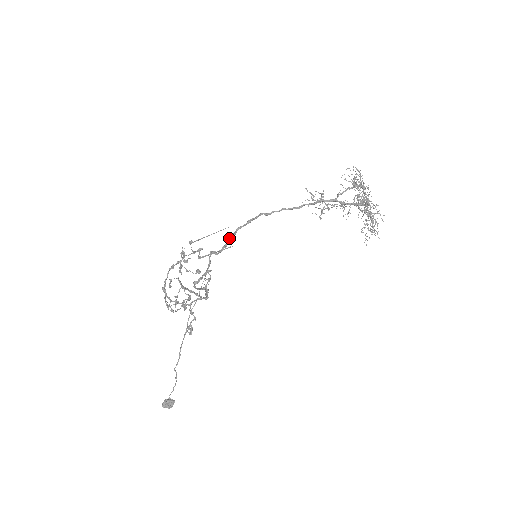
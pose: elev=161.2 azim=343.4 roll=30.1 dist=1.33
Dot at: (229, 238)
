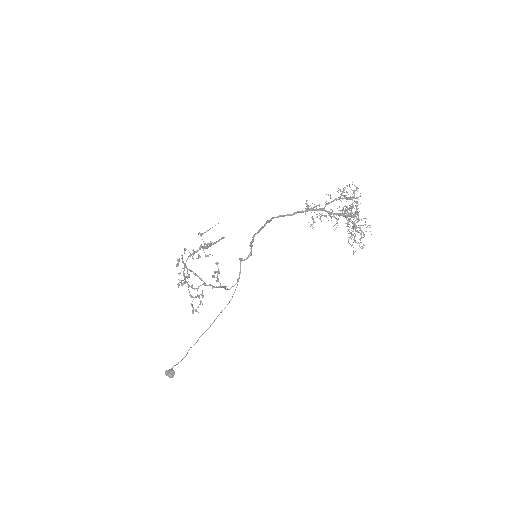
Dot at: (250, 245)
